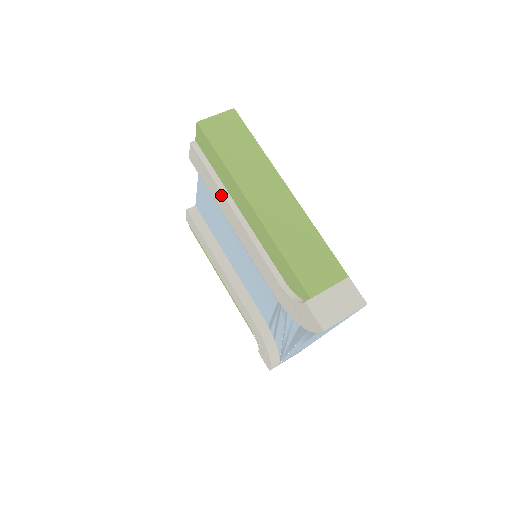
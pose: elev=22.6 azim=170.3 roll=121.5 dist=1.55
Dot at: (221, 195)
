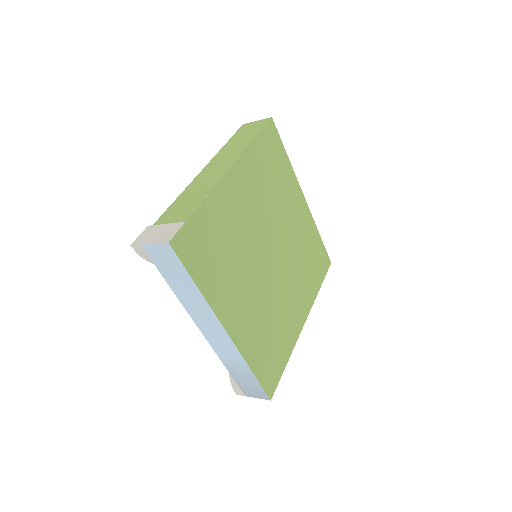
Dot at: occluded
